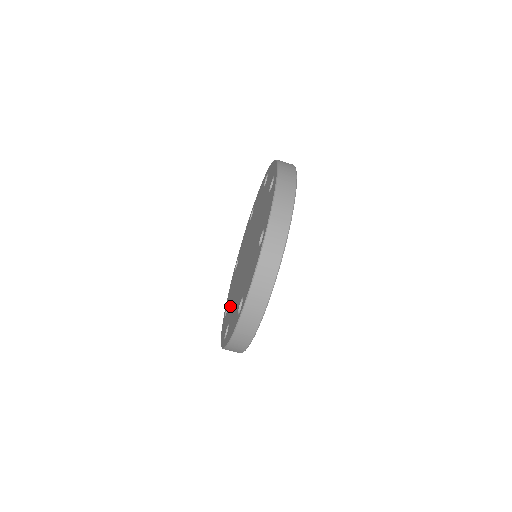
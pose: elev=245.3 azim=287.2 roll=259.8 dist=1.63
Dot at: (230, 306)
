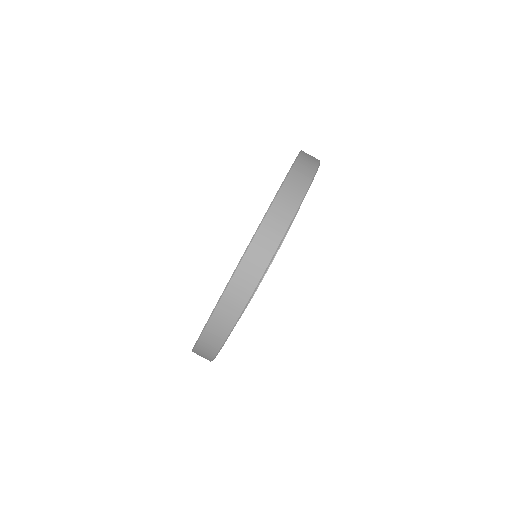
Dot at: occluded
